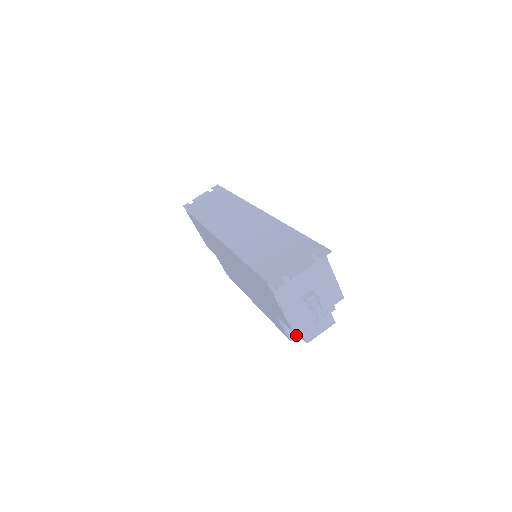
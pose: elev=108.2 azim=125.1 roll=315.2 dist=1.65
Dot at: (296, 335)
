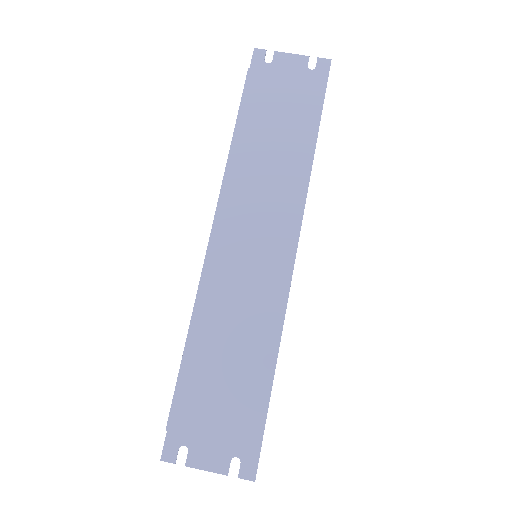
Dot at: occluded
